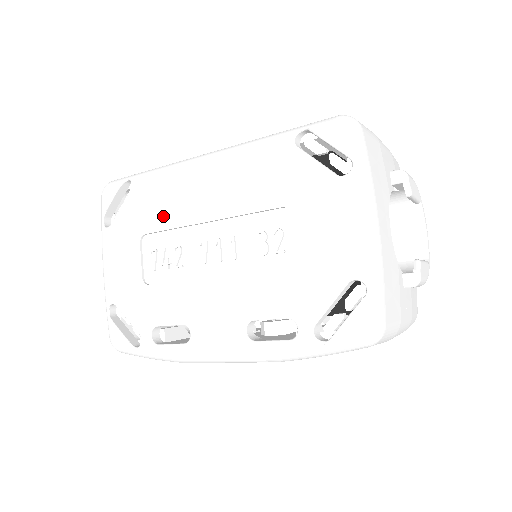
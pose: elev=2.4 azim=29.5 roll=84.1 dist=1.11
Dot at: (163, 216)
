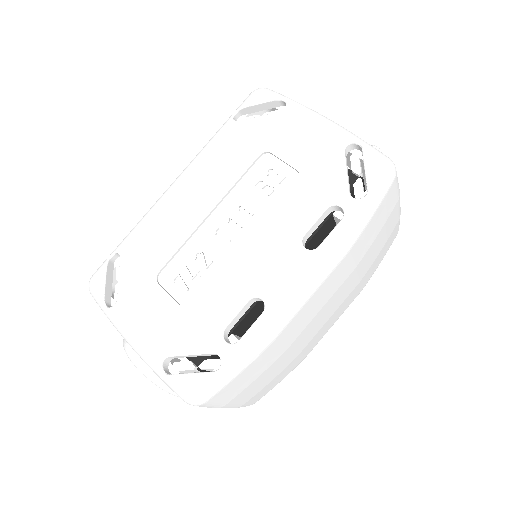
Dot at: (166, 245)
